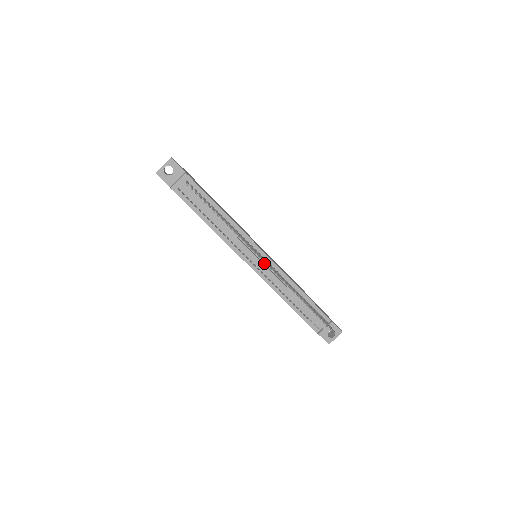
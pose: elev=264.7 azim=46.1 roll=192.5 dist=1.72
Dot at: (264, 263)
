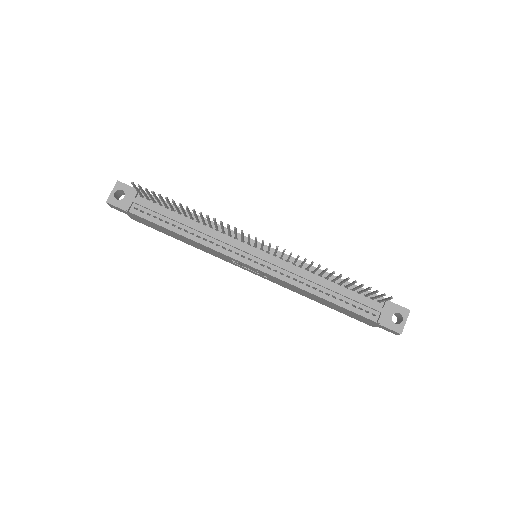
Dot at: (266, 256)
